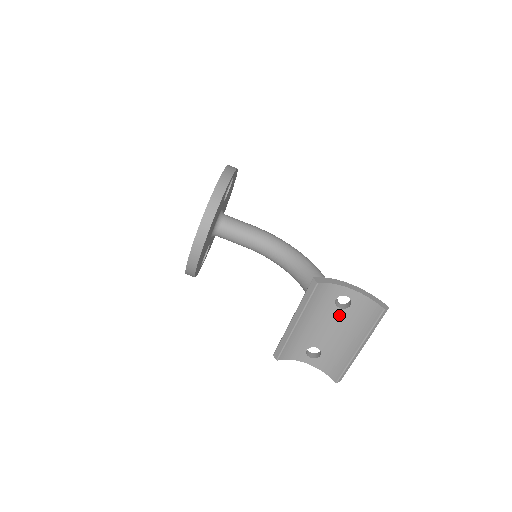
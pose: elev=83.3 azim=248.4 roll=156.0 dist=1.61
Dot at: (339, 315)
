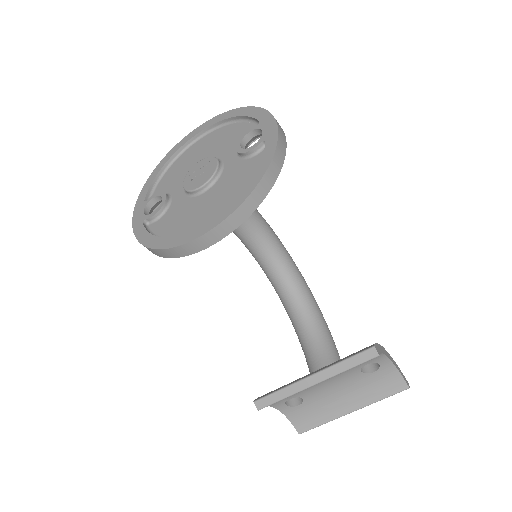
Dot at: (354, 377)
